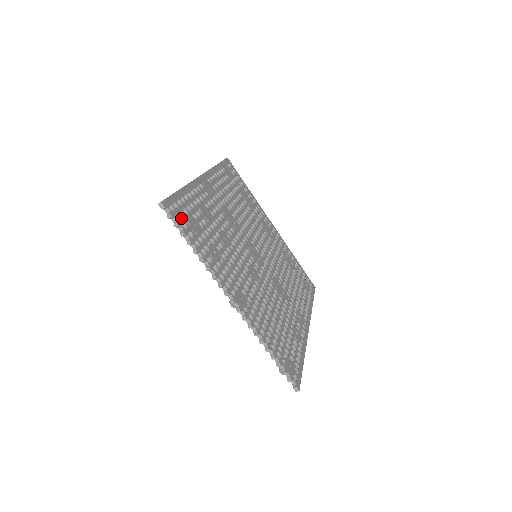
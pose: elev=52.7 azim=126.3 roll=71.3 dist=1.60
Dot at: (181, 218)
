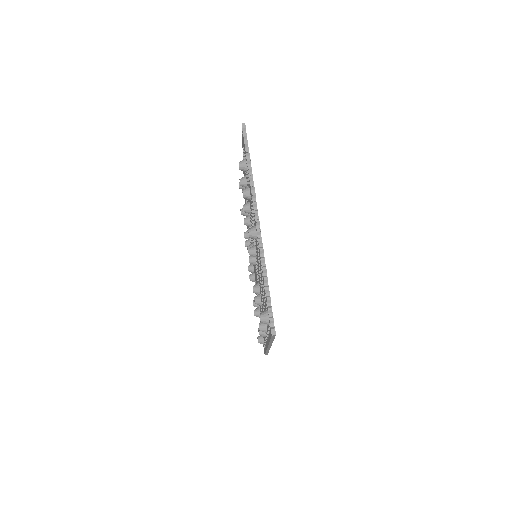
Dot at: occluded
